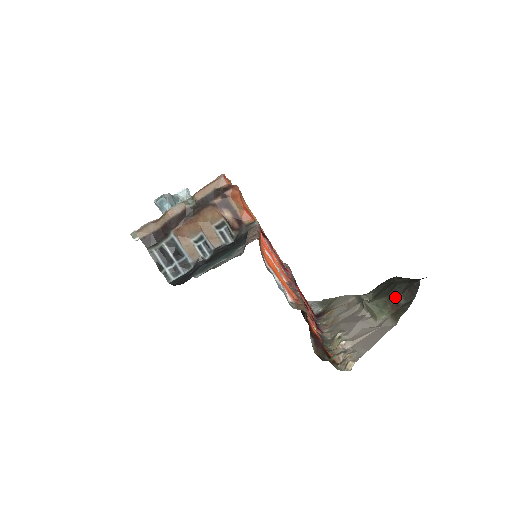
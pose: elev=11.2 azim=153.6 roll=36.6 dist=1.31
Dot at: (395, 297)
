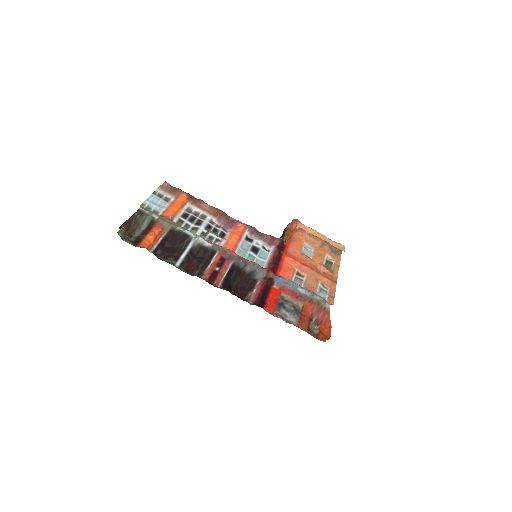
Dot at: occluded
